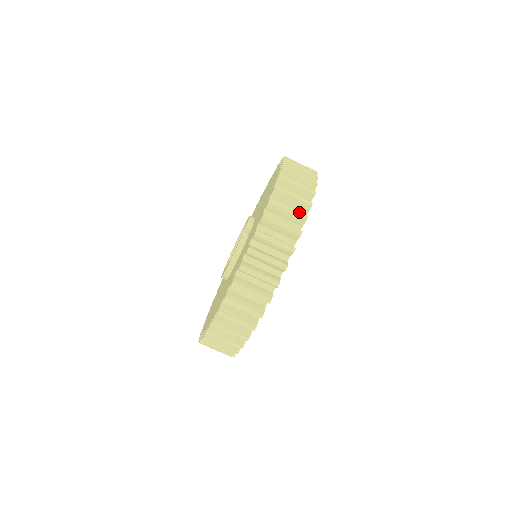
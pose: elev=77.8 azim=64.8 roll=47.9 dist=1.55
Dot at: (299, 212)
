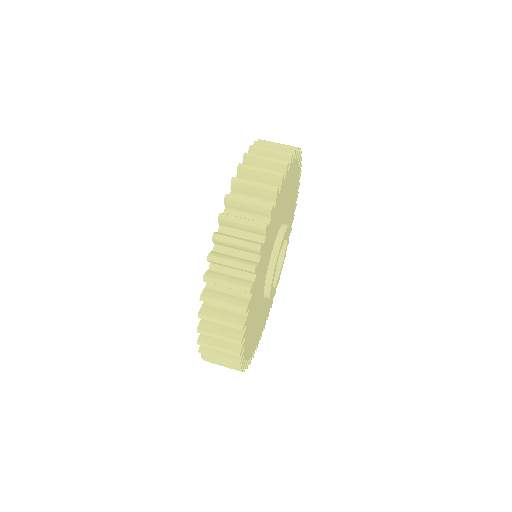
Dot at: (286, 147)
